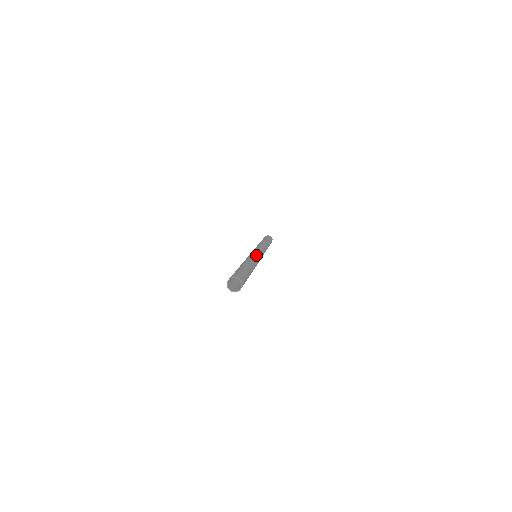
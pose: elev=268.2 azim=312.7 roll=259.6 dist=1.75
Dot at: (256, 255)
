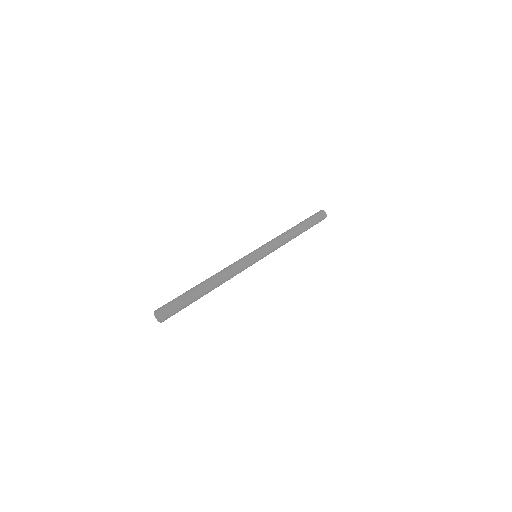
Dot at: (245, 267)
